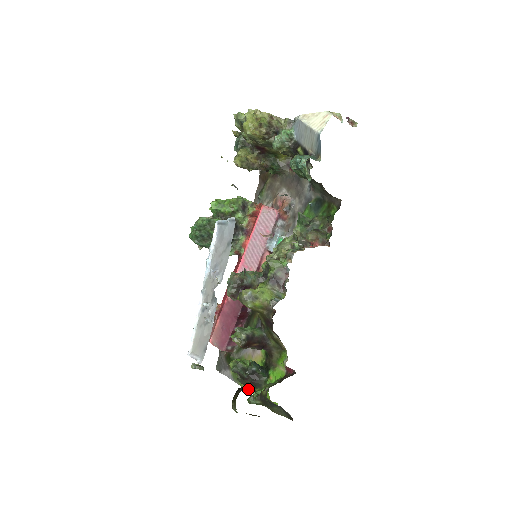
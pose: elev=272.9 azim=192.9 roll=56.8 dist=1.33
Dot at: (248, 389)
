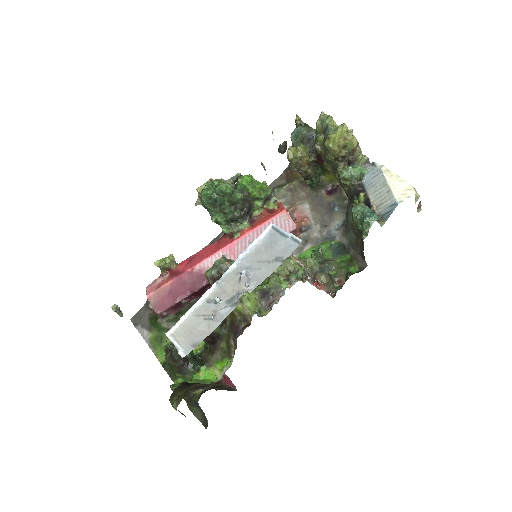
Dot at: (165, 366)
